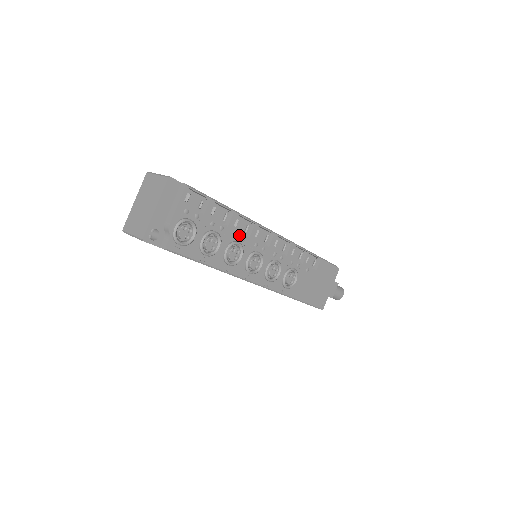
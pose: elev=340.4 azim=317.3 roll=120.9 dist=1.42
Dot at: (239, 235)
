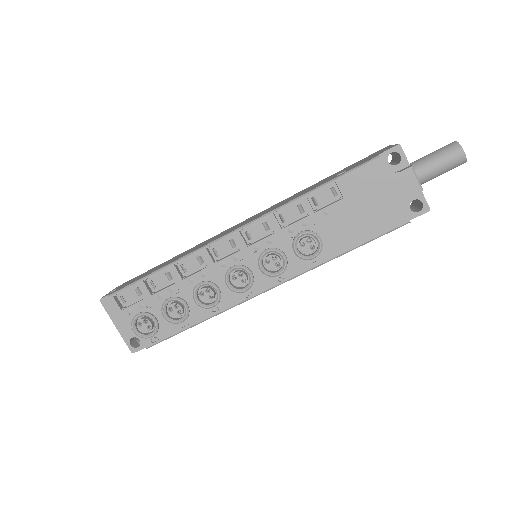
Dot at: (195, 276)
